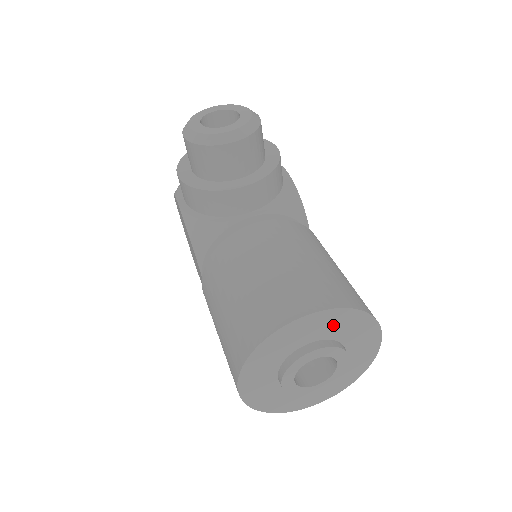
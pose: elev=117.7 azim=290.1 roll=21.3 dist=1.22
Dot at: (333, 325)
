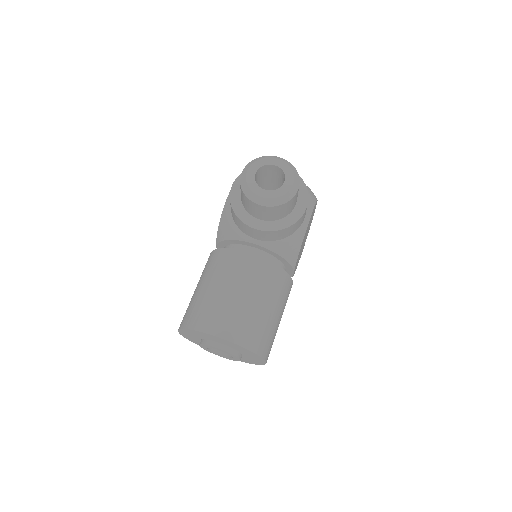
Dot at: (234, 346)
